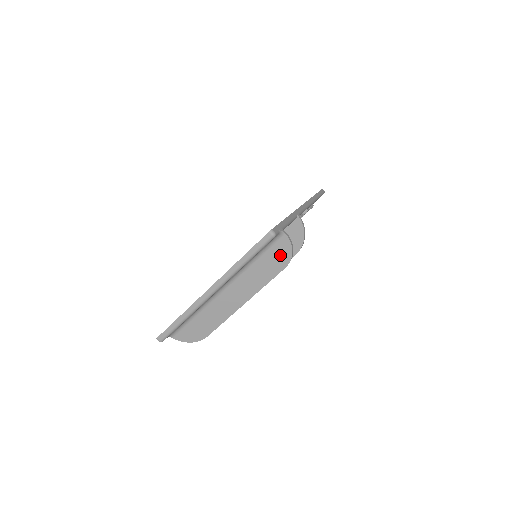
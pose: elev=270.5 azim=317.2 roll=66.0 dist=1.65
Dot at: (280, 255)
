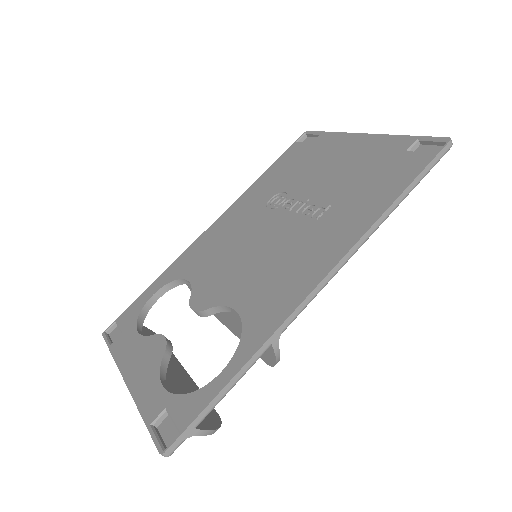
Dot at: occluded
